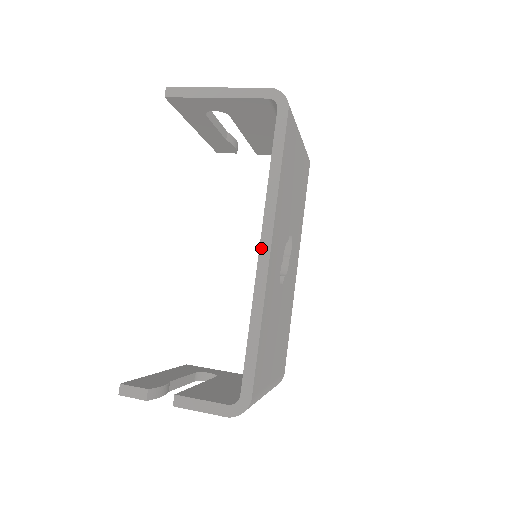
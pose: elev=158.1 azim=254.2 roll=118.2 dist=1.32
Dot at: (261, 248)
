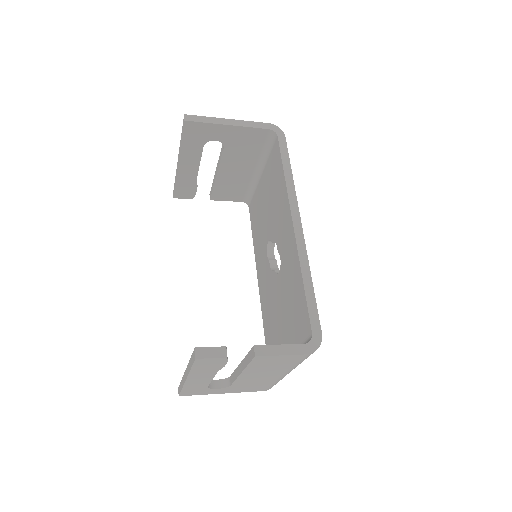
Dot at: (294, 223)
